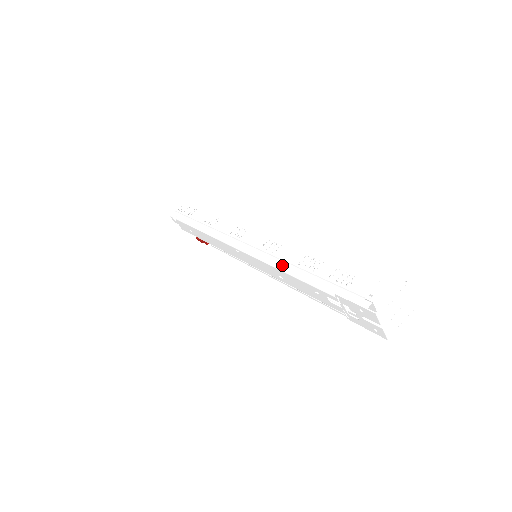
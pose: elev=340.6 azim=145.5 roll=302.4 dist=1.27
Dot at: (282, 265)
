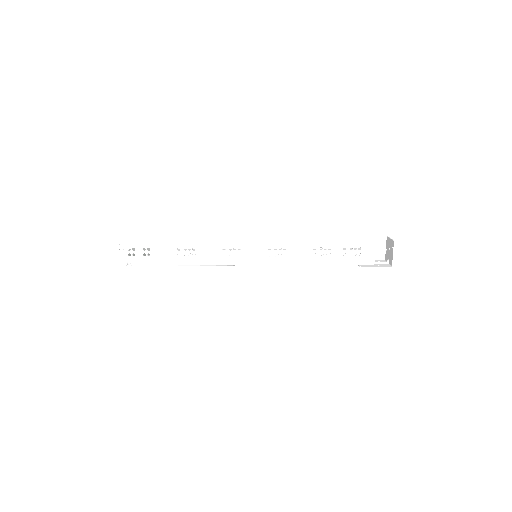
Dot at: (302, 262)
